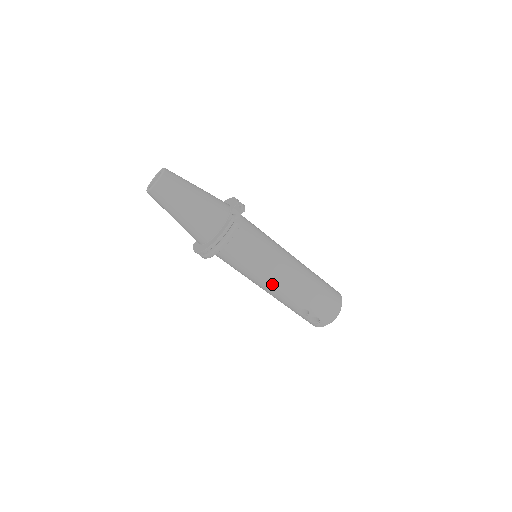
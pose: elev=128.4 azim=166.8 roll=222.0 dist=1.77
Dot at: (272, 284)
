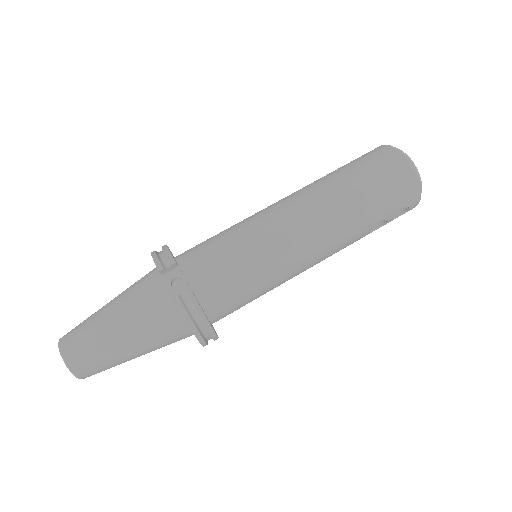
Dot at: (308, 263)
